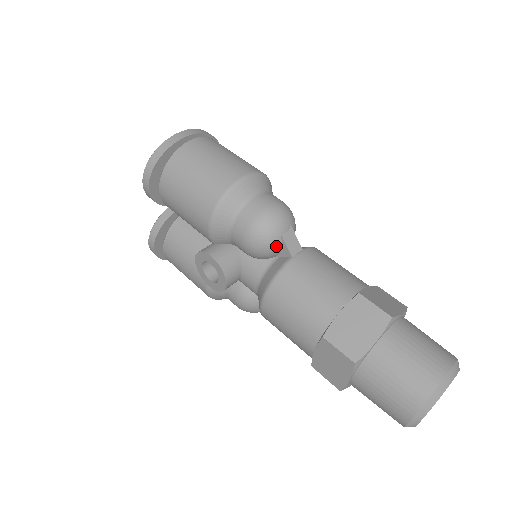
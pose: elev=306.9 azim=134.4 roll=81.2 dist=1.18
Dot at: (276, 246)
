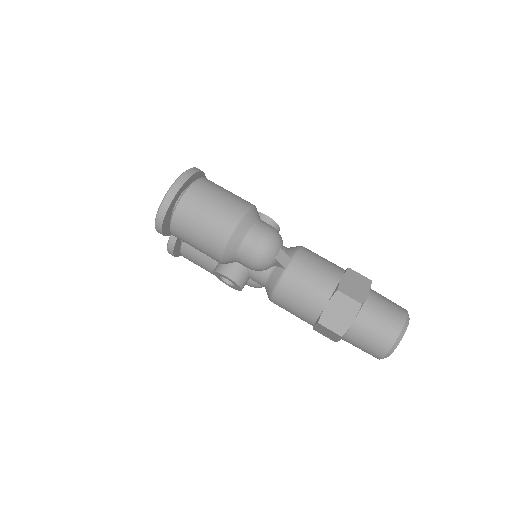
Dot at: (272, 265)
